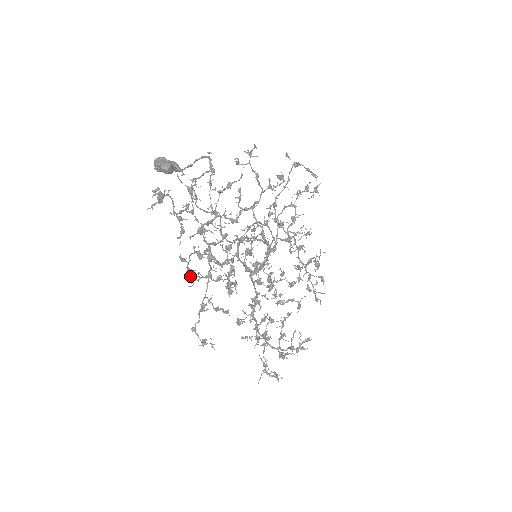
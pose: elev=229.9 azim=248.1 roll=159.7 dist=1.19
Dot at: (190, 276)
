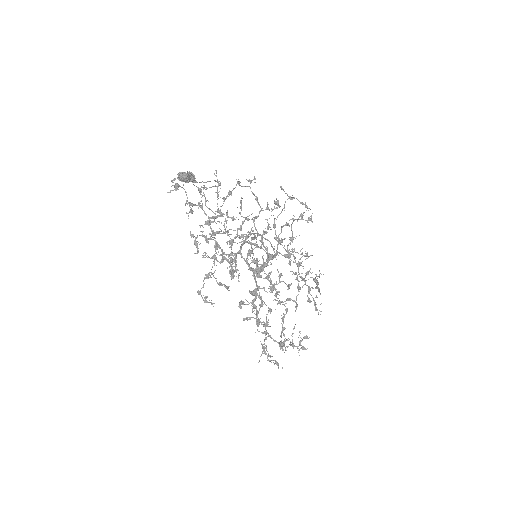
Dot at: (196, 246)
